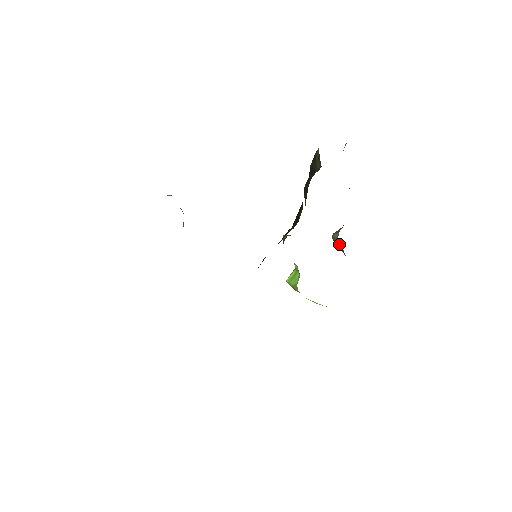
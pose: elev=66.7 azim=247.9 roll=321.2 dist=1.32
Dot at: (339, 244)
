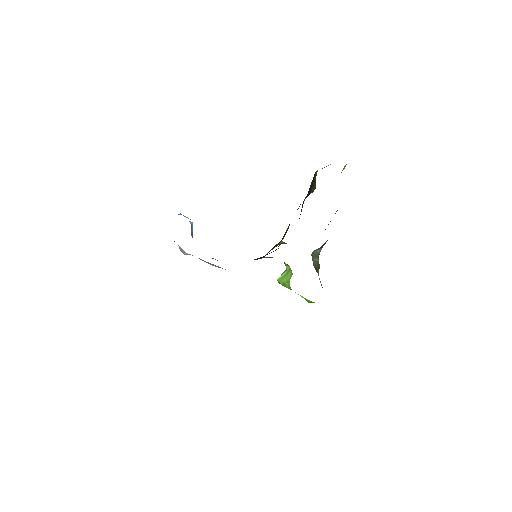
Dot at: (317, 260)
